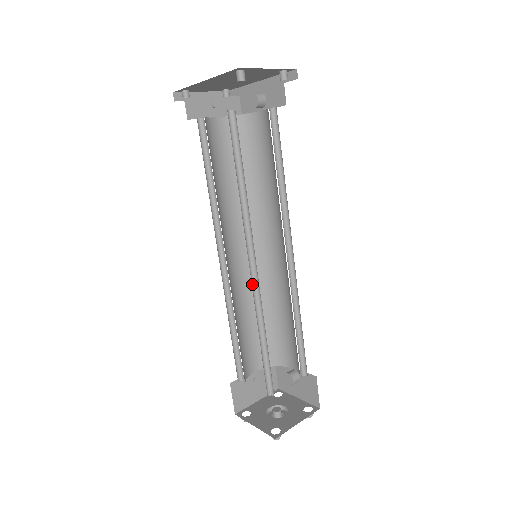
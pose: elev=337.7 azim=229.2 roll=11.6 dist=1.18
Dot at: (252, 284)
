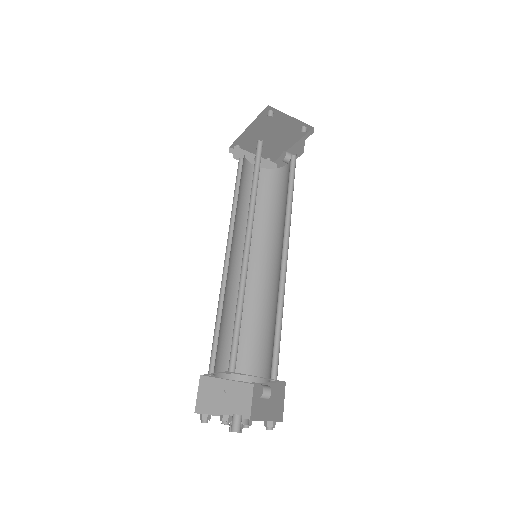
Dot at: (243, 260)
